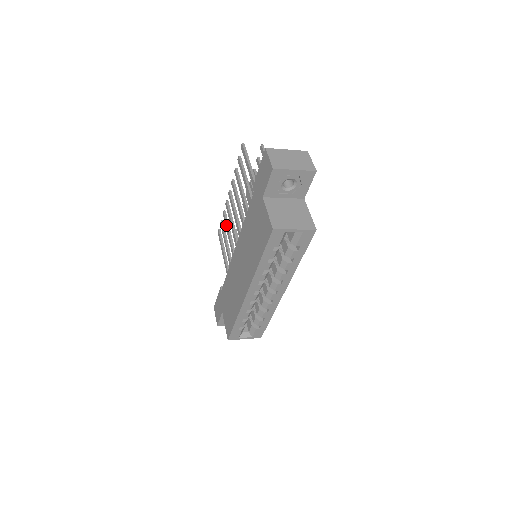
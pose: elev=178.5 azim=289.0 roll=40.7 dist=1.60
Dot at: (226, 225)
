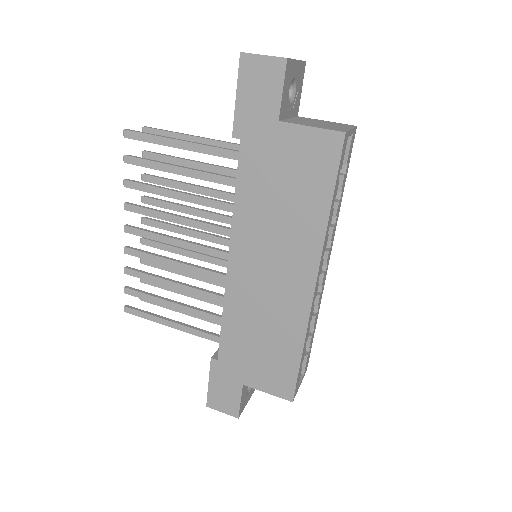
Dot at: (150, 277)
